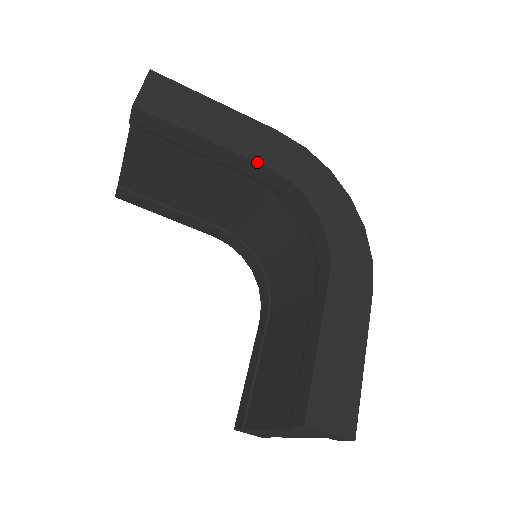
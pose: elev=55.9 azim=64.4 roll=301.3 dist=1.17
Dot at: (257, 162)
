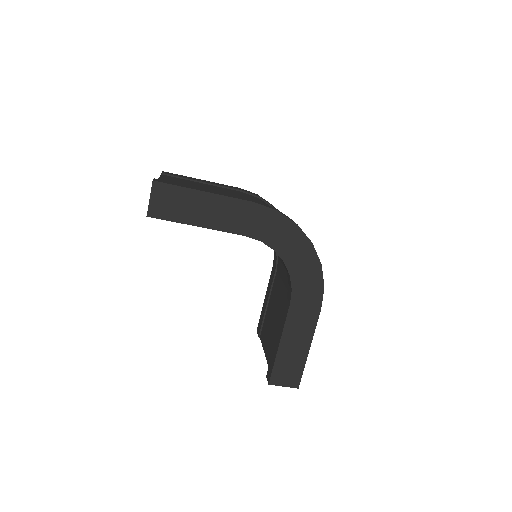
Dot at: (238, 234)
